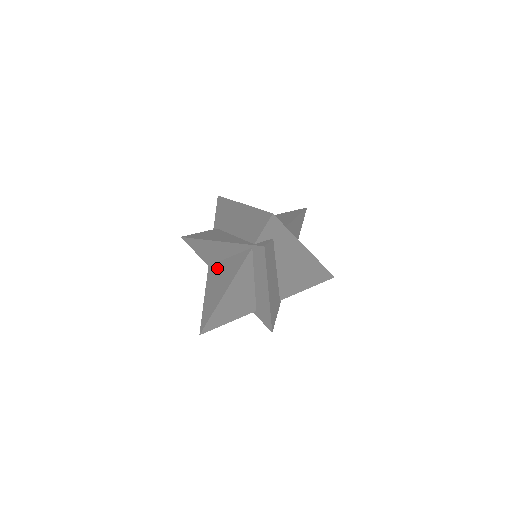
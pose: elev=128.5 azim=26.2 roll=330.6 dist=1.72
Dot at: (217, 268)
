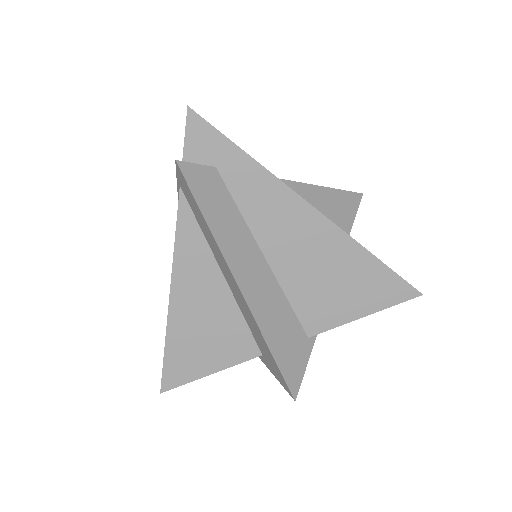
Dot at: occluded
